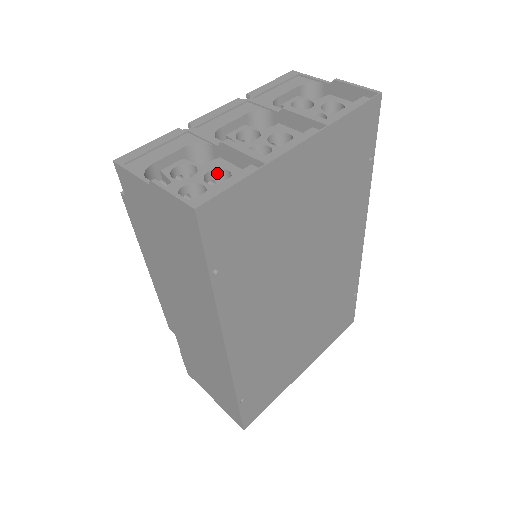
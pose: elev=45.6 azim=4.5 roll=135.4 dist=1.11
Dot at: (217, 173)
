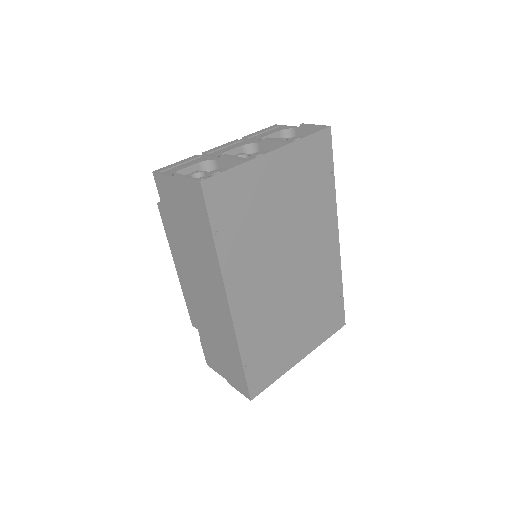
Dot at: occluded
